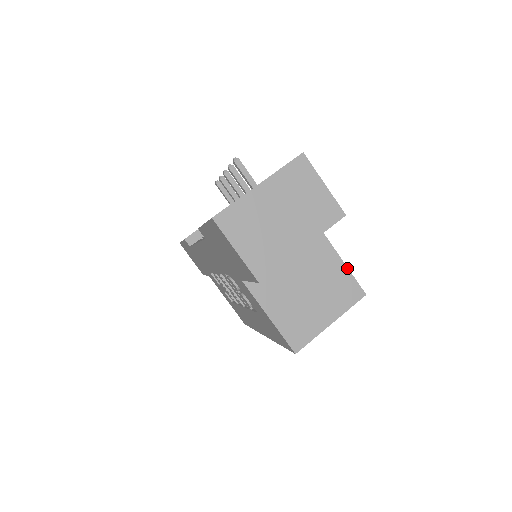
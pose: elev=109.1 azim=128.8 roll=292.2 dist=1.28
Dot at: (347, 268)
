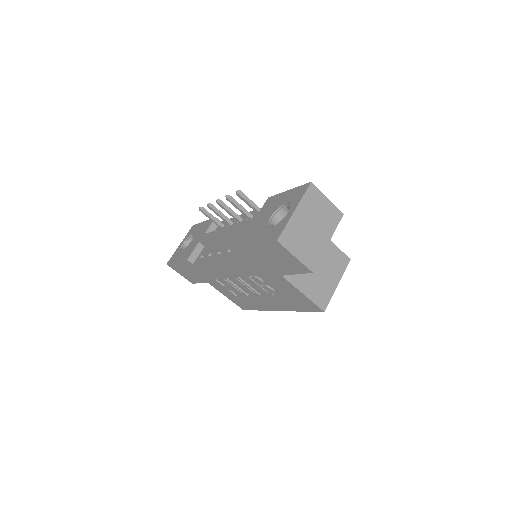
Dot at: (336, 246)
